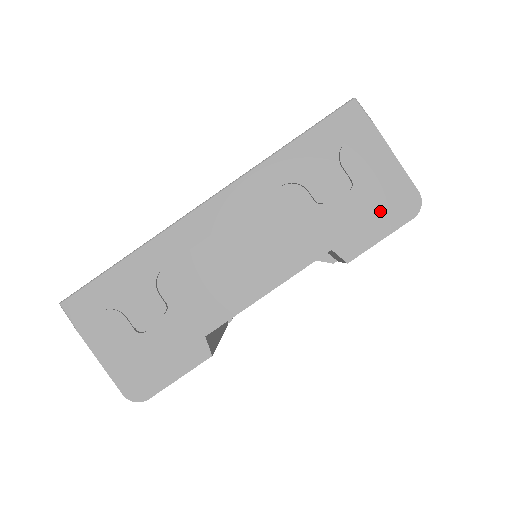
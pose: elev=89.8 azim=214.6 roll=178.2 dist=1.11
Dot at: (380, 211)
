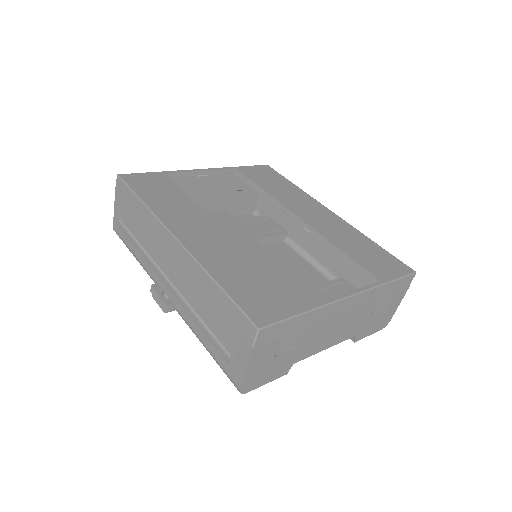
Dot at: (379, 324)
